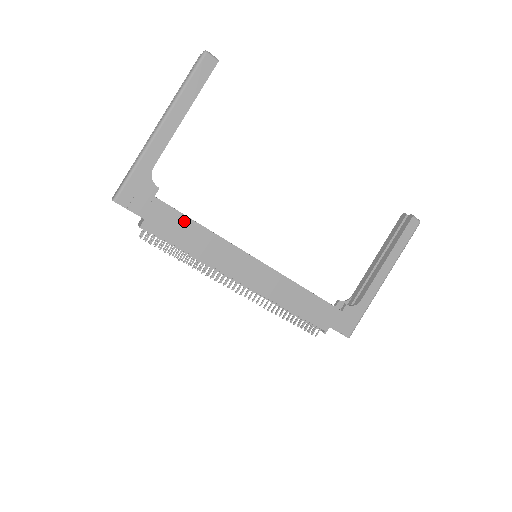
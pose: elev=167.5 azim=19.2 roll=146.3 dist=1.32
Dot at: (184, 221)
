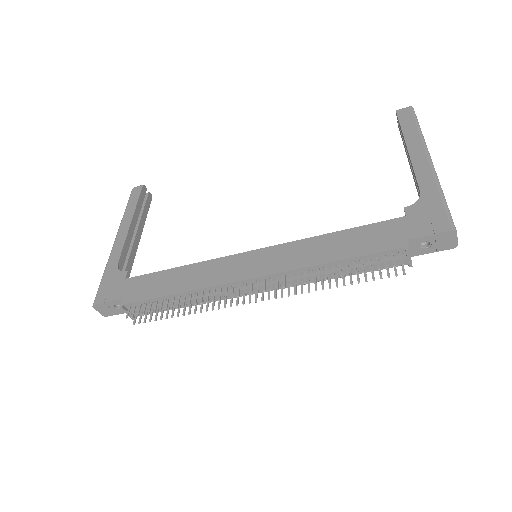
Dot at: (159, 276)
